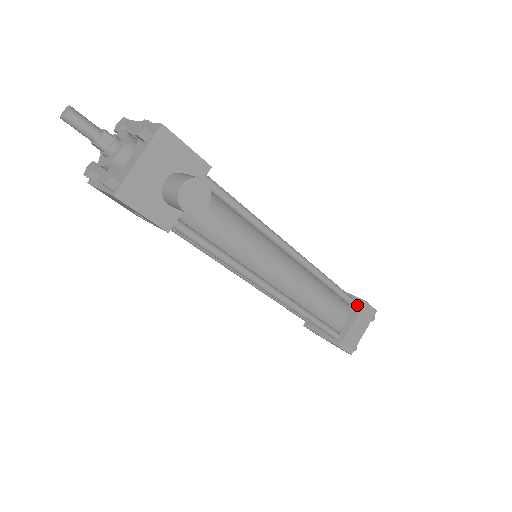
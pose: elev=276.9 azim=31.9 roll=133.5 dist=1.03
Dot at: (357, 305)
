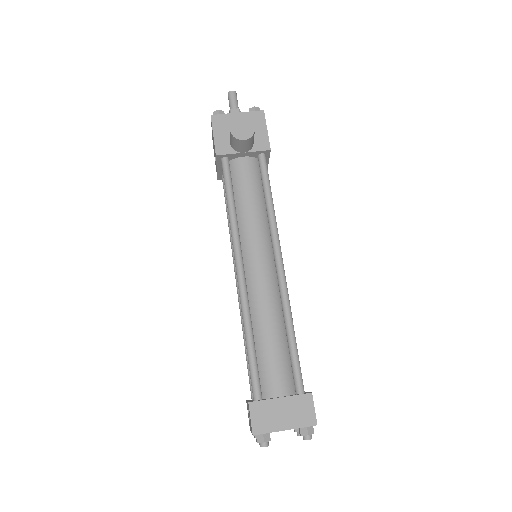
Dot at: (301, 391)
